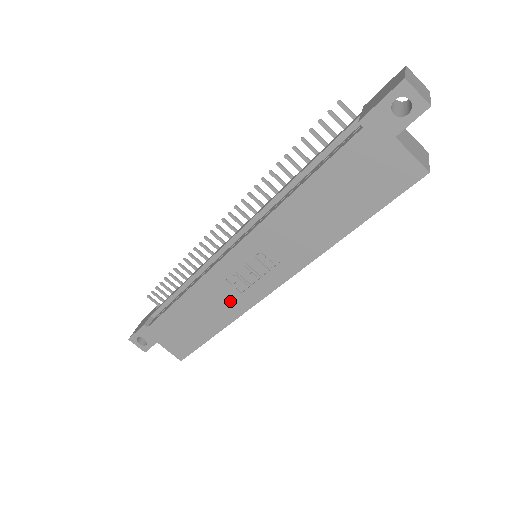
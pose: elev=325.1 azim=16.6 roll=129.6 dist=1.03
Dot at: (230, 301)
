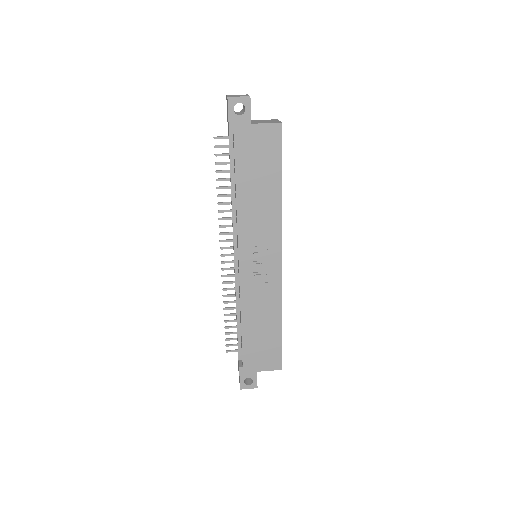
Dot at: (268, 295)
